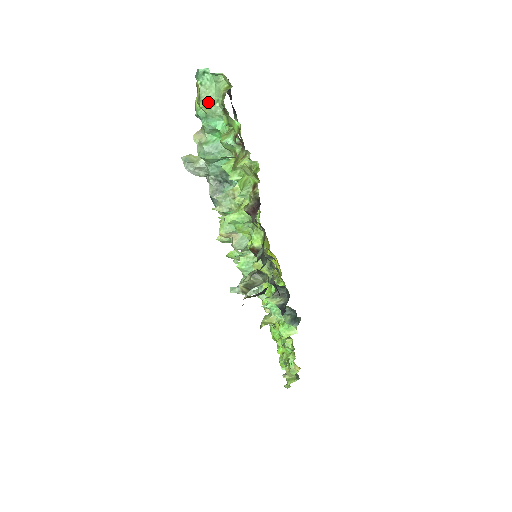
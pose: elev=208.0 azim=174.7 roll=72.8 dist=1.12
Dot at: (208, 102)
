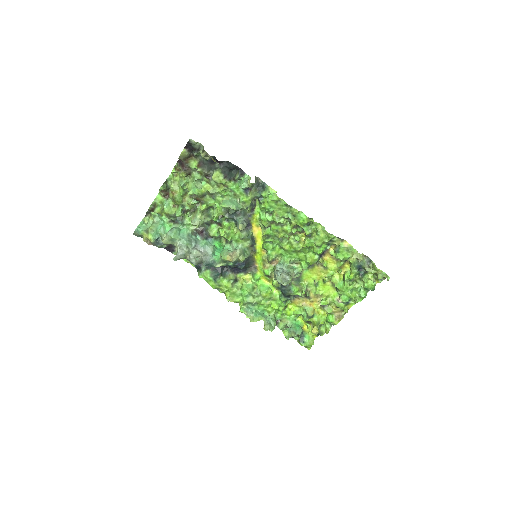
Dot at: (150, 226)
